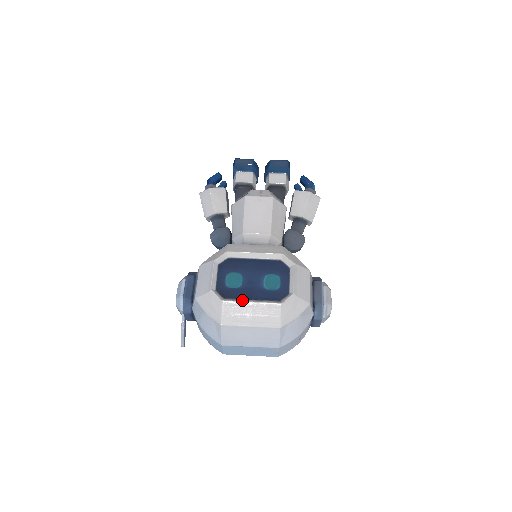
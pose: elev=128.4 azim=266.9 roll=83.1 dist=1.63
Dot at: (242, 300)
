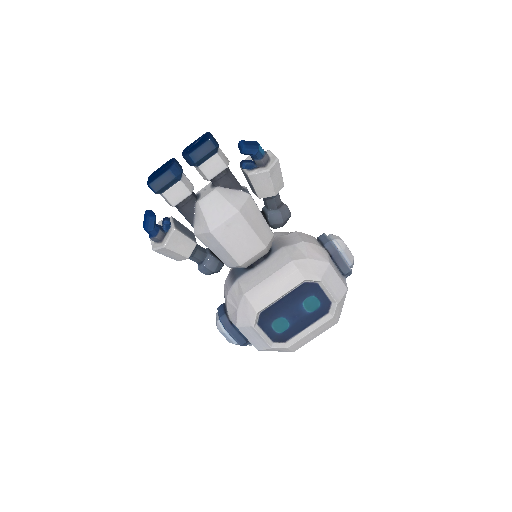
Dot at: (301, 336)
